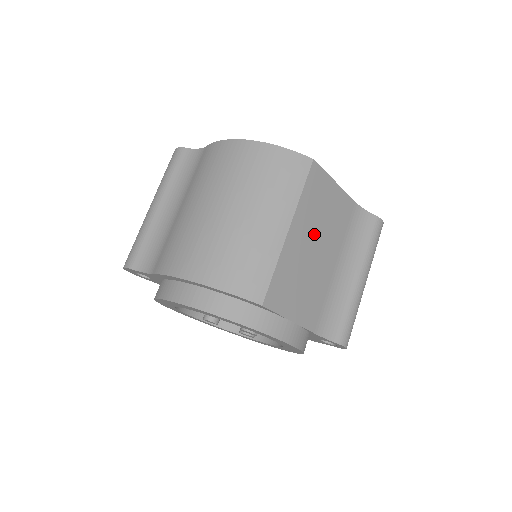
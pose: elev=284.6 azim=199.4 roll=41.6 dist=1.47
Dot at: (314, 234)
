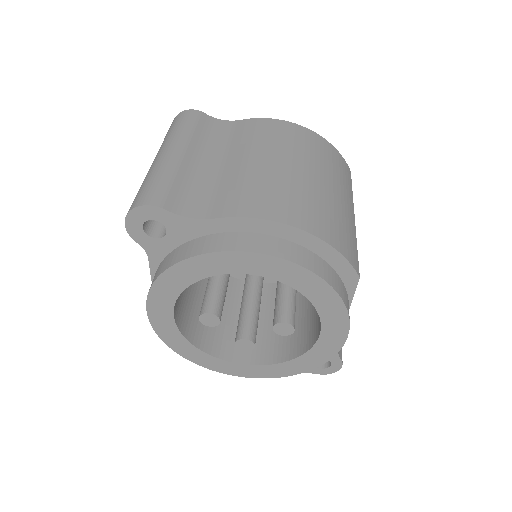
Dot at: occluded
